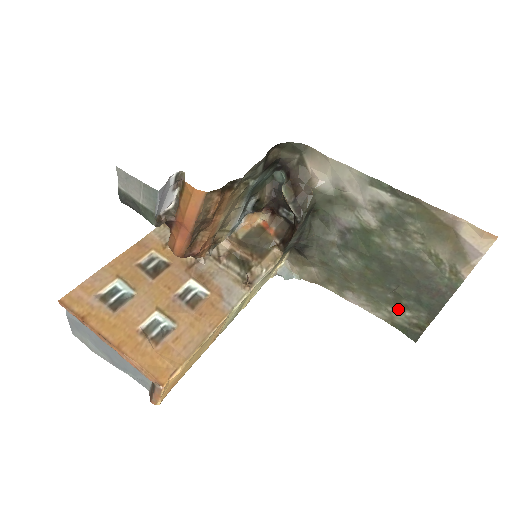
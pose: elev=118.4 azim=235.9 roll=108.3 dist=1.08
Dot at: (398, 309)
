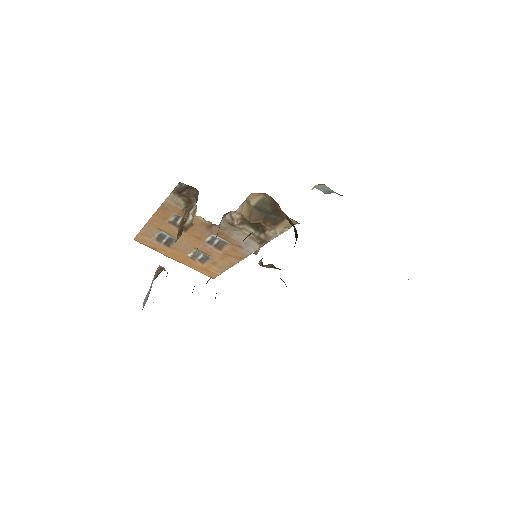
Dot at: occluded
